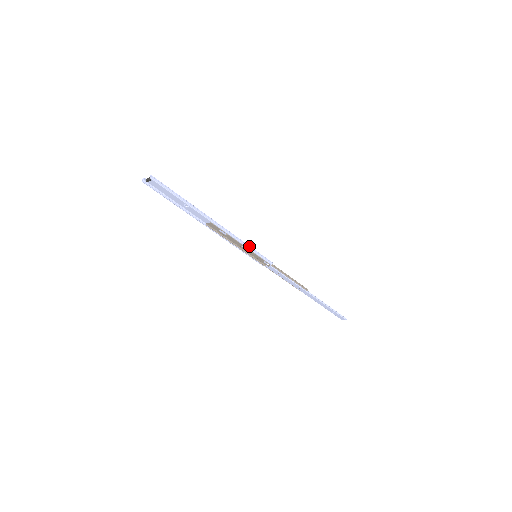
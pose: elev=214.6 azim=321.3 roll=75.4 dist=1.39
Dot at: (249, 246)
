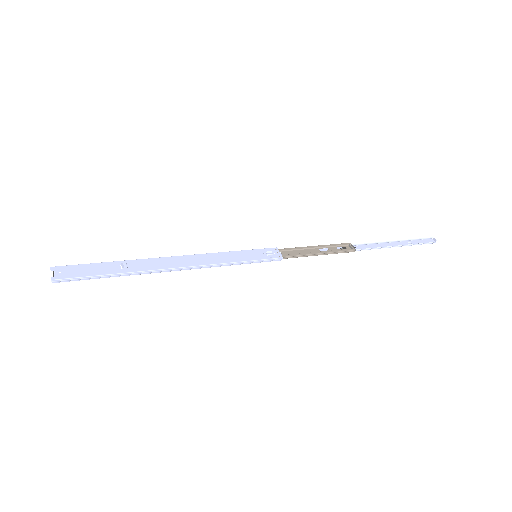
Dot at: (236, 262)
